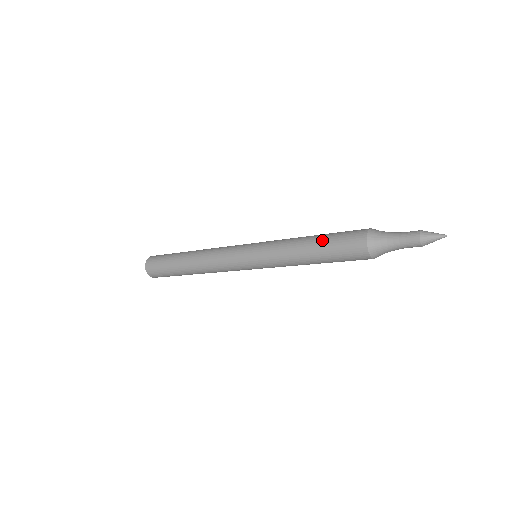
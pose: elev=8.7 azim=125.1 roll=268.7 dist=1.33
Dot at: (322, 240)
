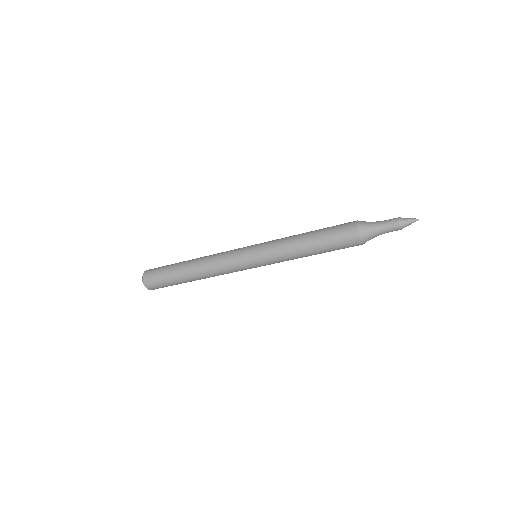
Dot at: (319, 231)
